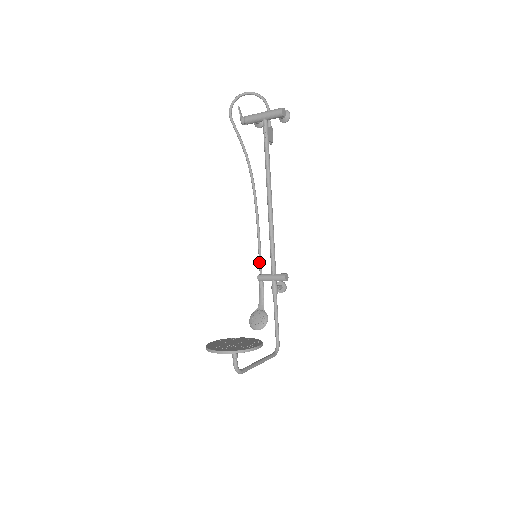
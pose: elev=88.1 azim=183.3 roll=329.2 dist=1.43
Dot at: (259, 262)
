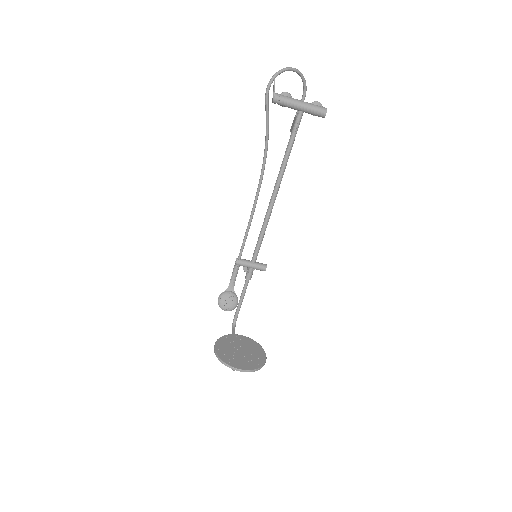
Dot at: (242, 248)
